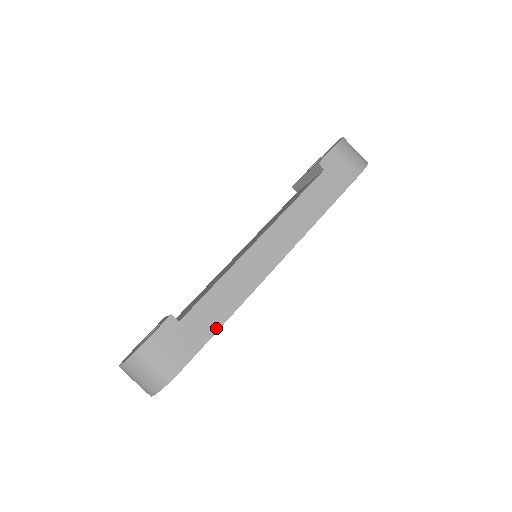
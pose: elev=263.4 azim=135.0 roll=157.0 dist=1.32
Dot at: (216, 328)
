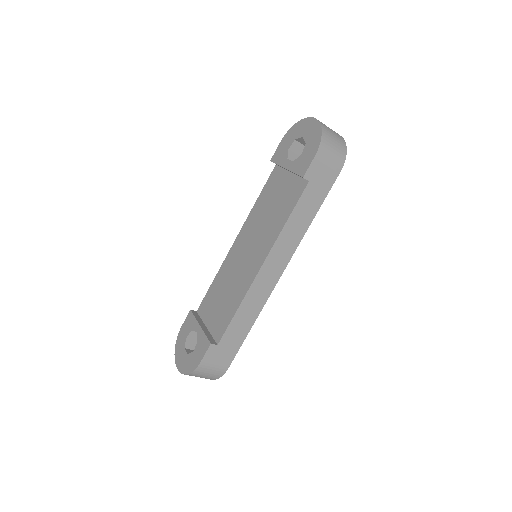
Dot at: (244, 337)
